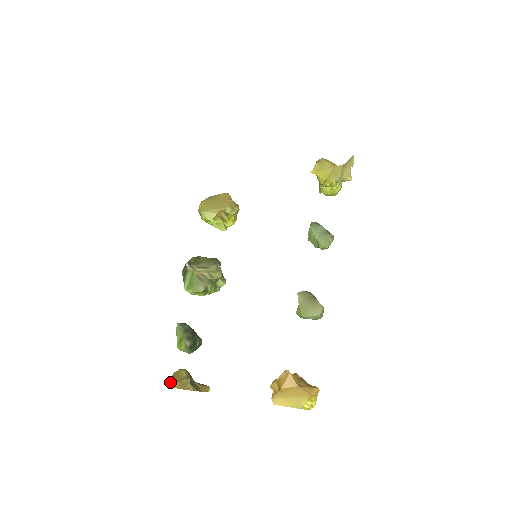
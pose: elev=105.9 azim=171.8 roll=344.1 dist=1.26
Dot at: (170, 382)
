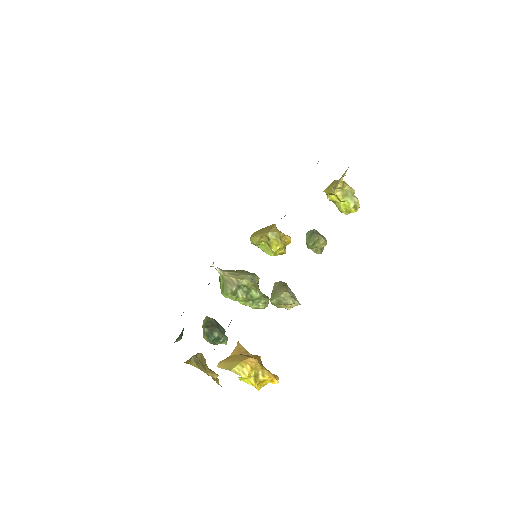
Dot at: occluded
